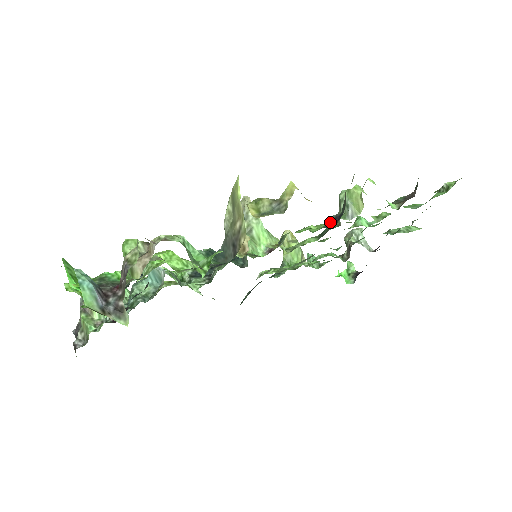
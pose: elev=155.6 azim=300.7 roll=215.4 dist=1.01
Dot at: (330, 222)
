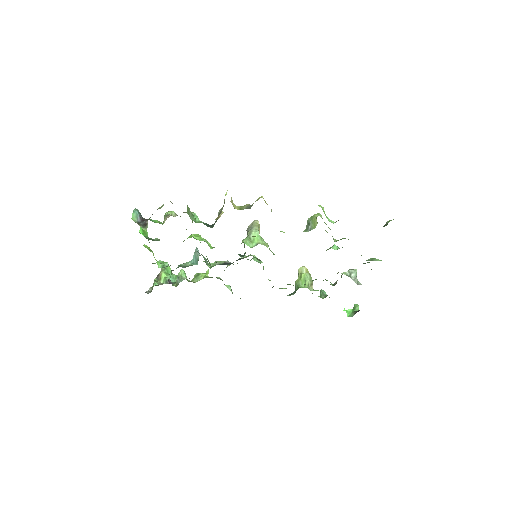
Dot at: occluded
